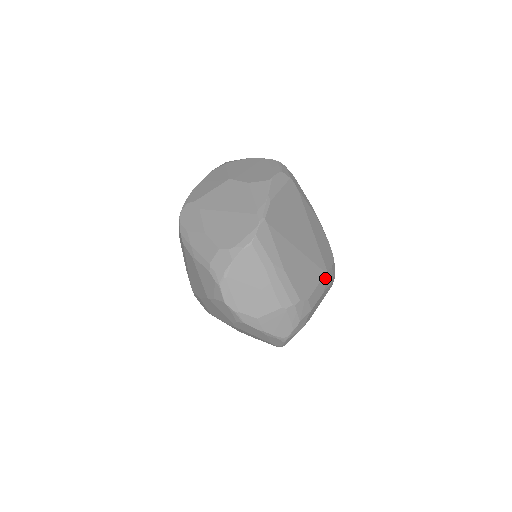
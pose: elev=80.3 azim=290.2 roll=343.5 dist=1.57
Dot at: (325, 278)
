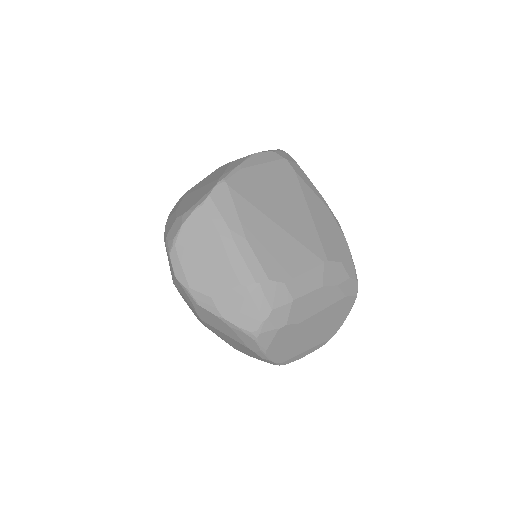
Dot at: (324, 269)
